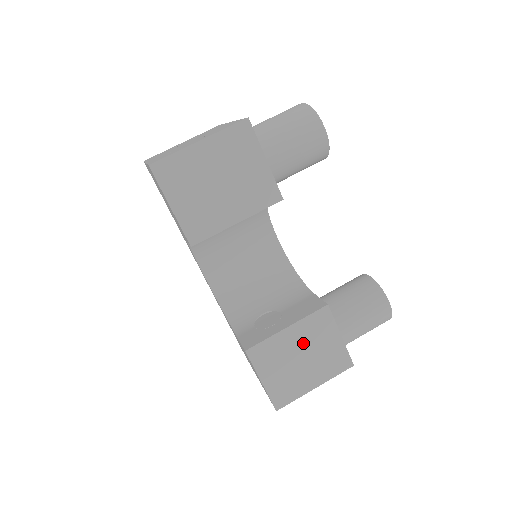
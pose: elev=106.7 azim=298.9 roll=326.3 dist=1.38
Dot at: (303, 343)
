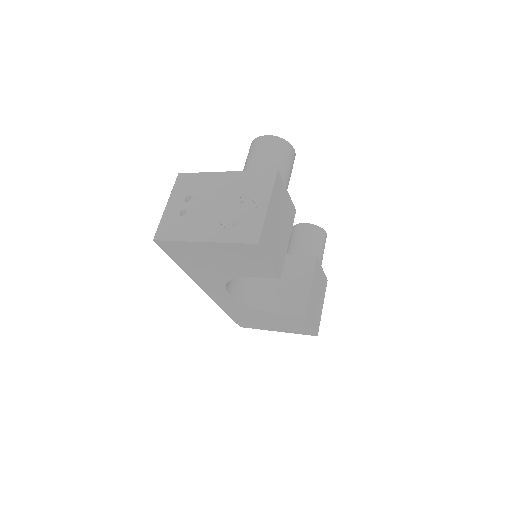
Dot at: (316, 288)
